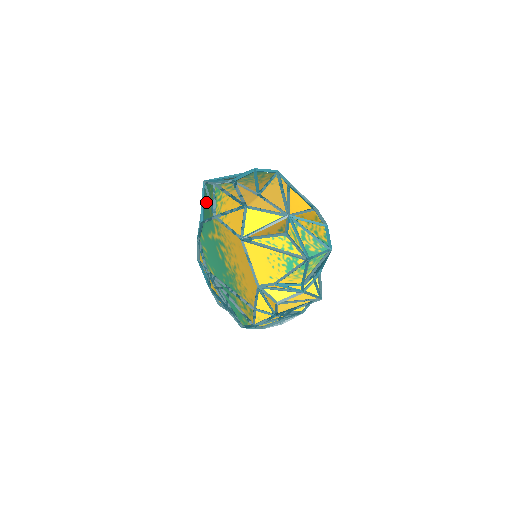
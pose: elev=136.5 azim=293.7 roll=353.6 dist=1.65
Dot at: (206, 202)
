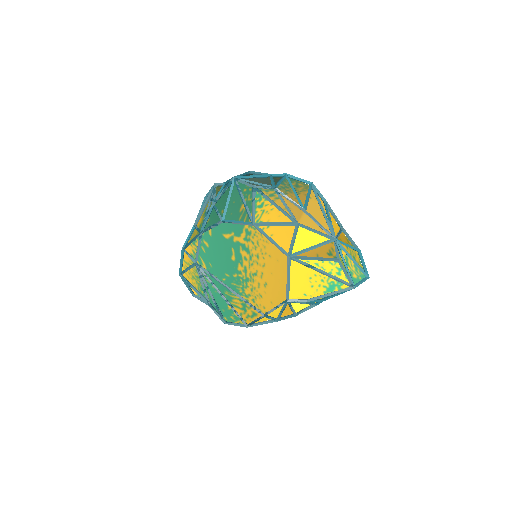
Dot at: (233, 201)
